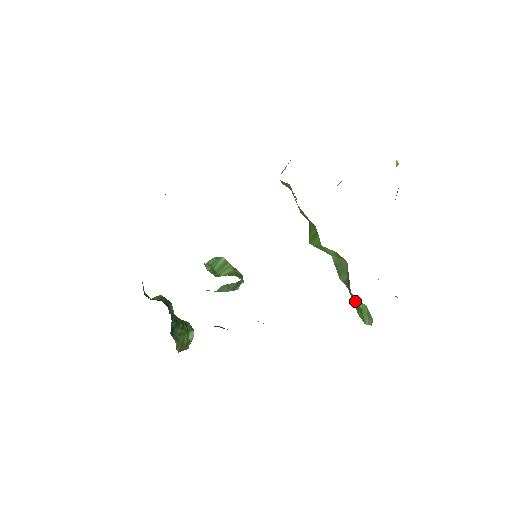
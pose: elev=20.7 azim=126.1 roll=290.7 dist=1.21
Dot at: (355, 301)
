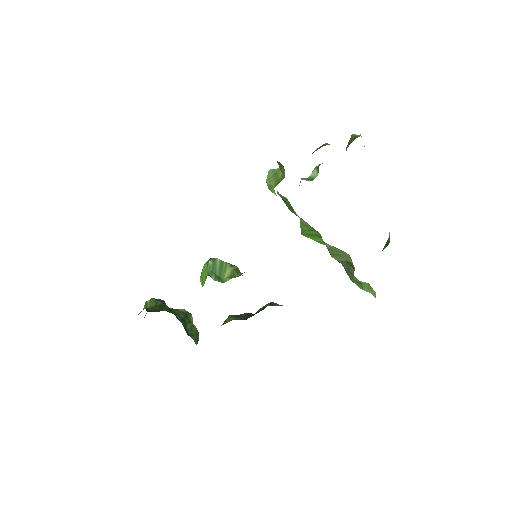
Dot at: (356, 278)
